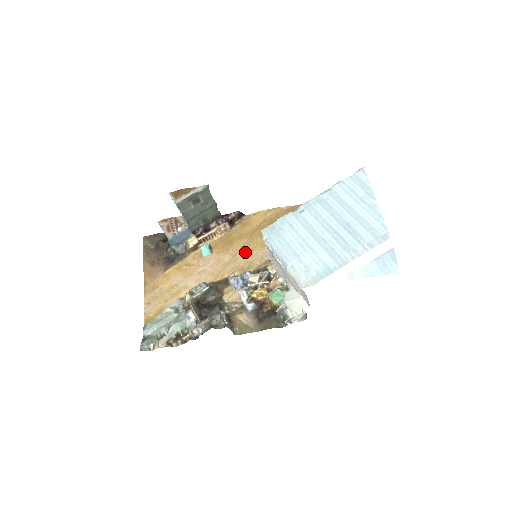
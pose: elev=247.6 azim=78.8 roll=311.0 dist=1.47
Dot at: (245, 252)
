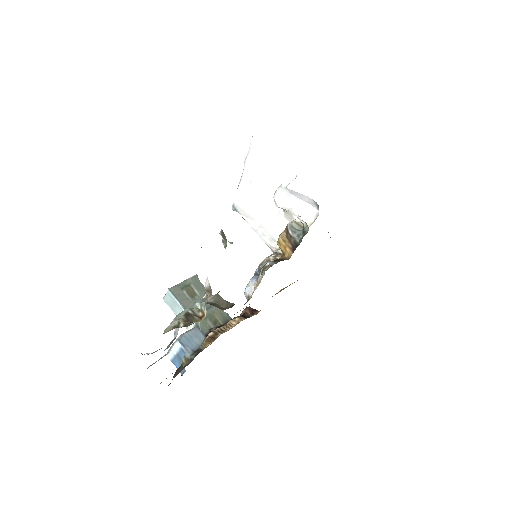
Dot at: occluded
